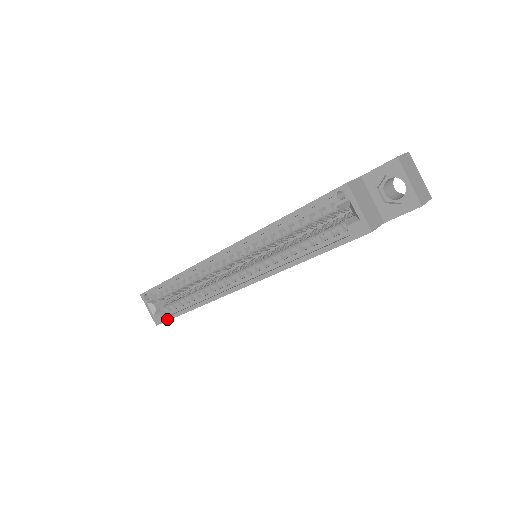
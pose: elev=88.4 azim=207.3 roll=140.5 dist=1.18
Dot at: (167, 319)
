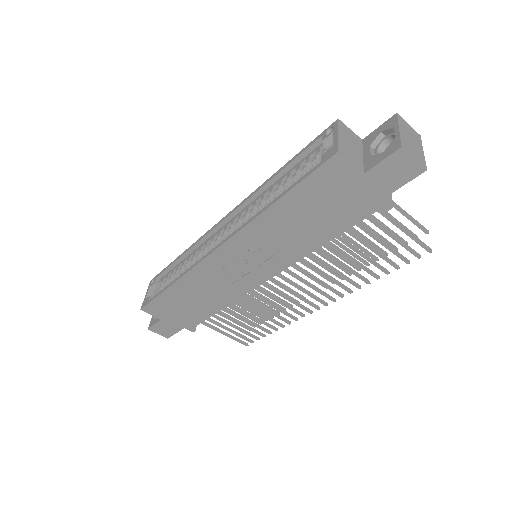
Dot at: (151, 300)
